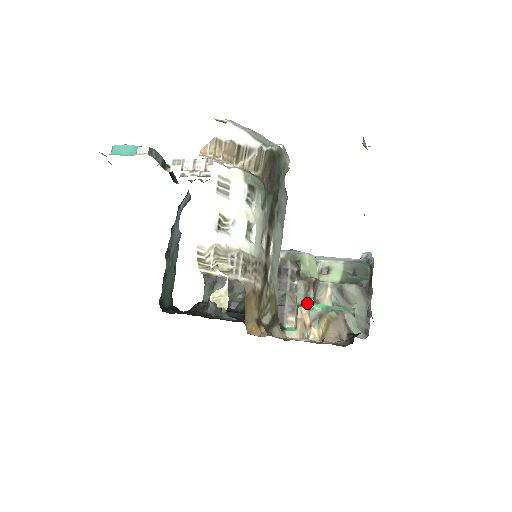
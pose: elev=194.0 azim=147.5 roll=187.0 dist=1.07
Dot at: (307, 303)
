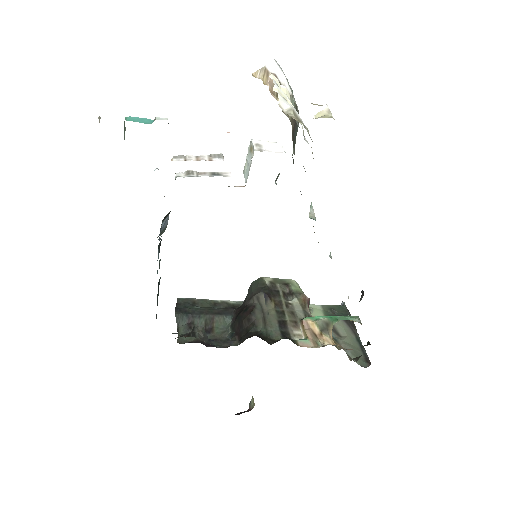
Dot at: (309, 316)
